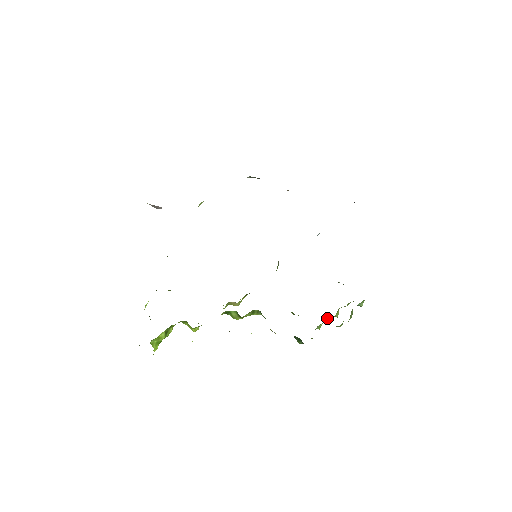
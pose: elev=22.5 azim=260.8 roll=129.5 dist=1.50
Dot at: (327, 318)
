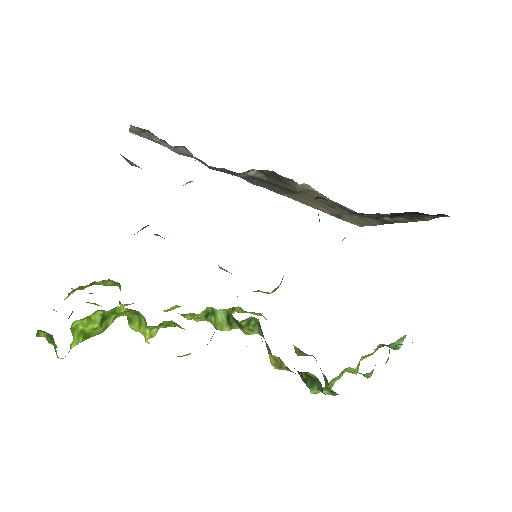
Dot at: (343, 371)
